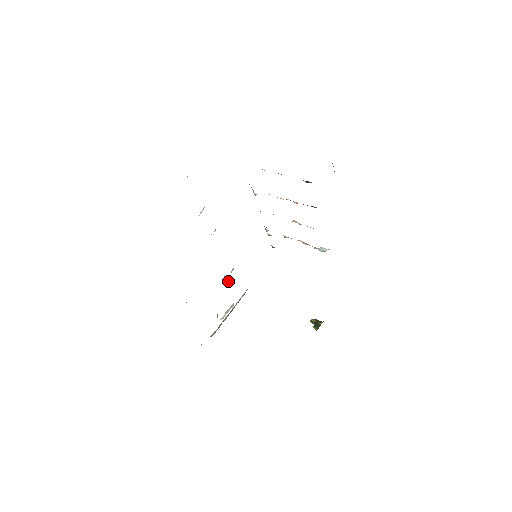
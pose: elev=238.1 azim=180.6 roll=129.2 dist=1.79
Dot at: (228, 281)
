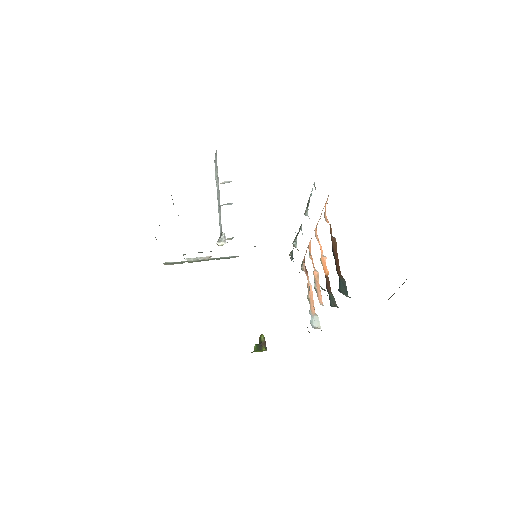
Dot at: (220, 240)
